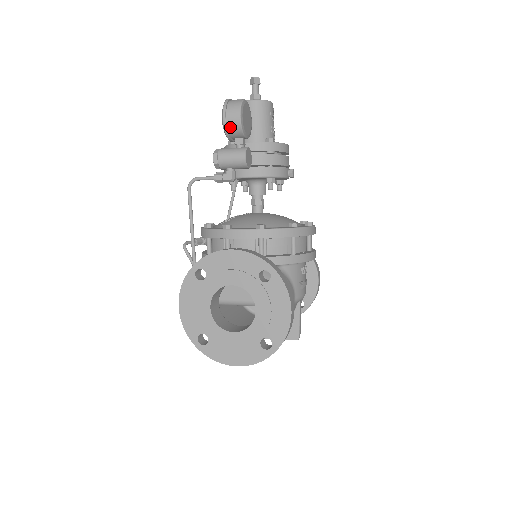
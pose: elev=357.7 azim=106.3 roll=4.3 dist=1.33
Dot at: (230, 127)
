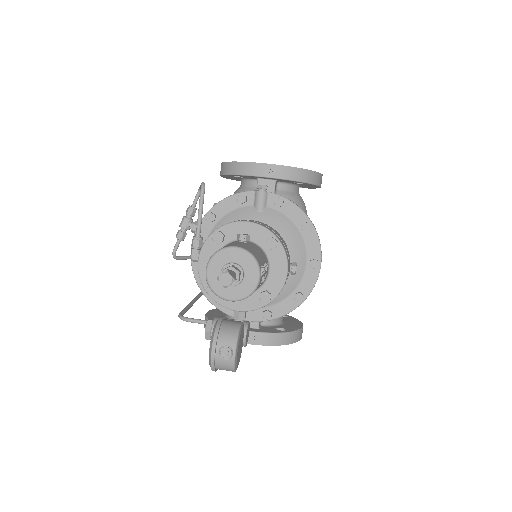
Dot at: occluded
